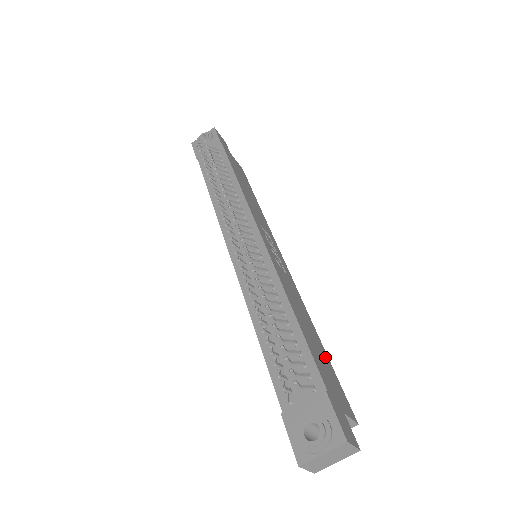
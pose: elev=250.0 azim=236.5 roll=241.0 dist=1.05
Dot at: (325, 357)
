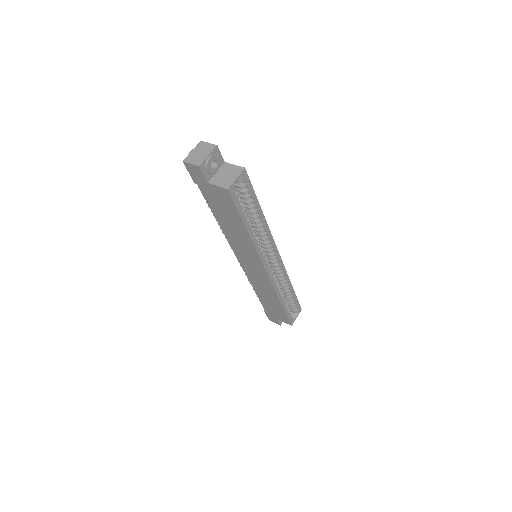
Dot at: occluded
